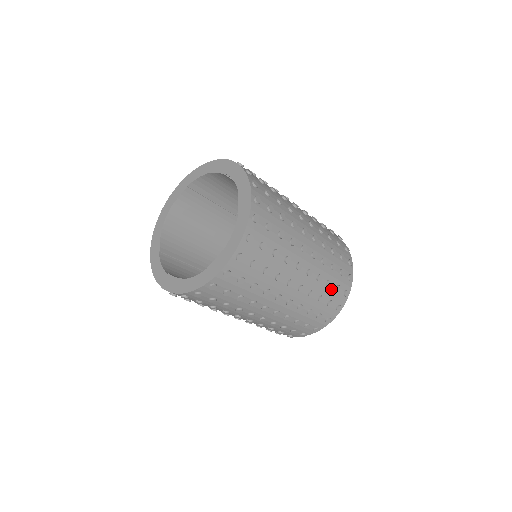
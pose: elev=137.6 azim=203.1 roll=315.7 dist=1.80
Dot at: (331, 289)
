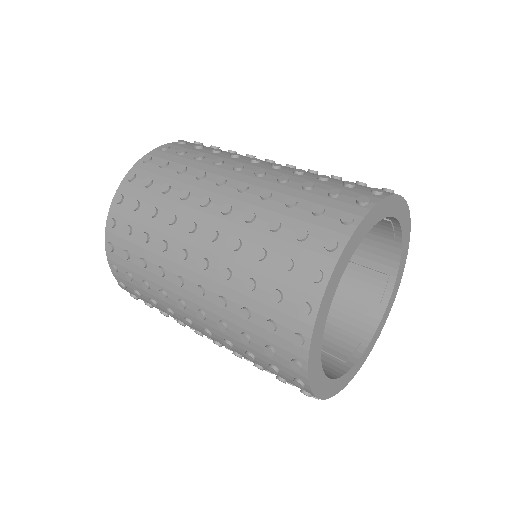
Dot at: (285, 237)
